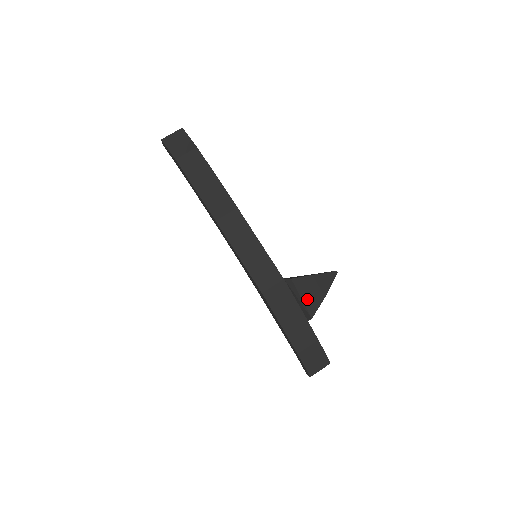
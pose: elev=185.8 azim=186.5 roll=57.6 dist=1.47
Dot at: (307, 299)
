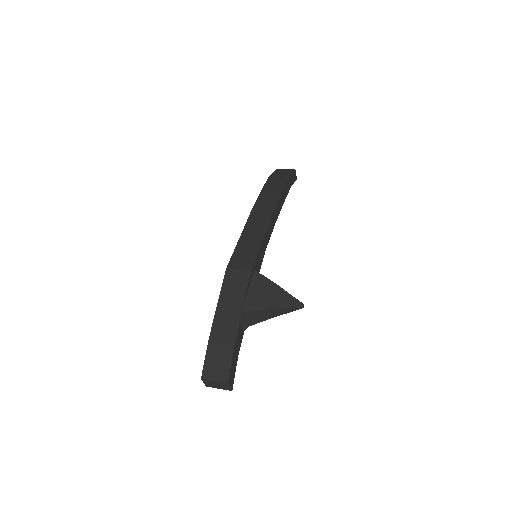
Dot at: (252, 295)
